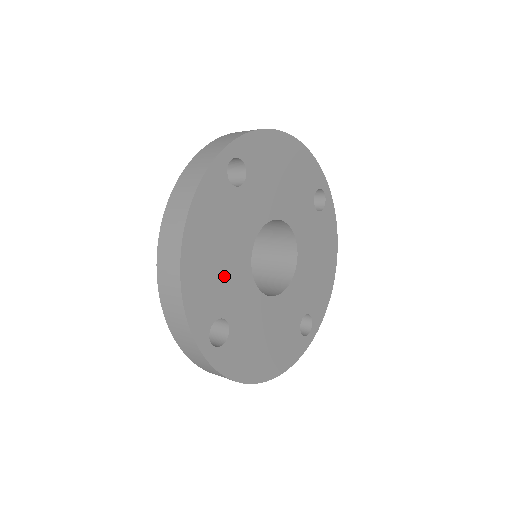
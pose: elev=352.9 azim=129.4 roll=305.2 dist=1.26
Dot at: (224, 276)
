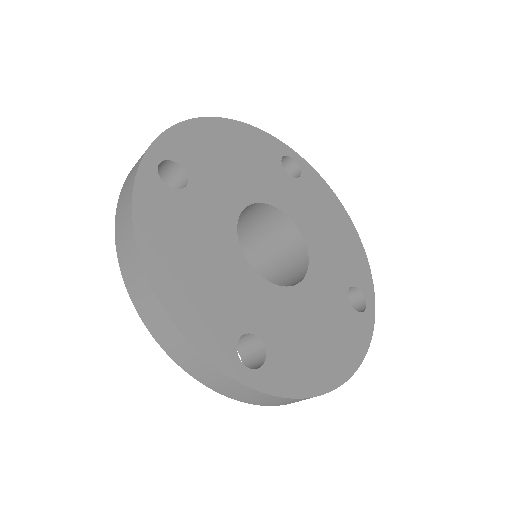
Dot at: (221, 287)
